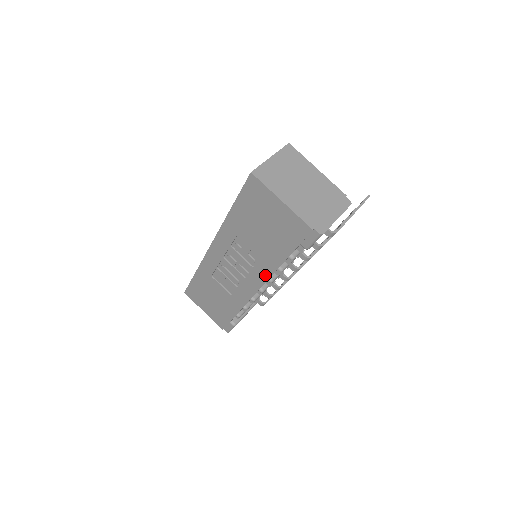
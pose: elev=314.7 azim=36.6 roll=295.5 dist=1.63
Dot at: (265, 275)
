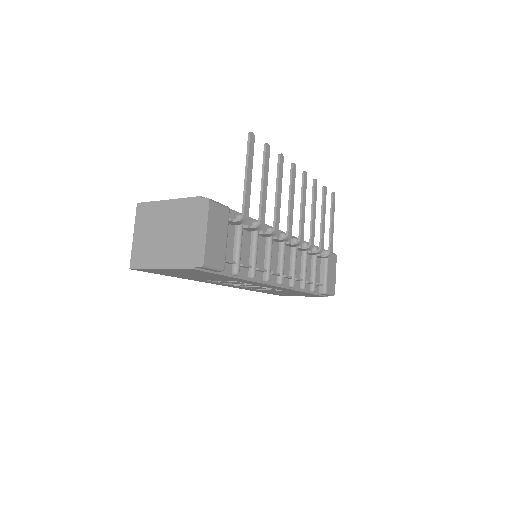
Dot at: (256, 283)
